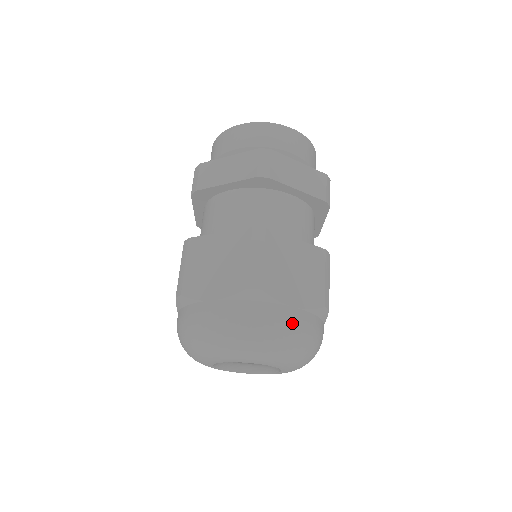
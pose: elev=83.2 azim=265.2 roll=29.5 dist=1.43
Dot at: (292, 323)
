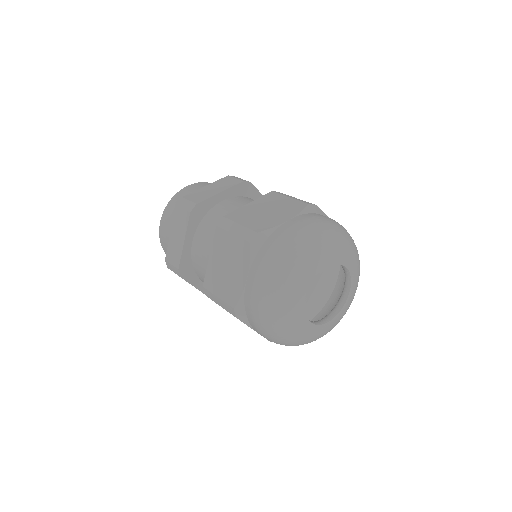
Dot at: (298, 225)
